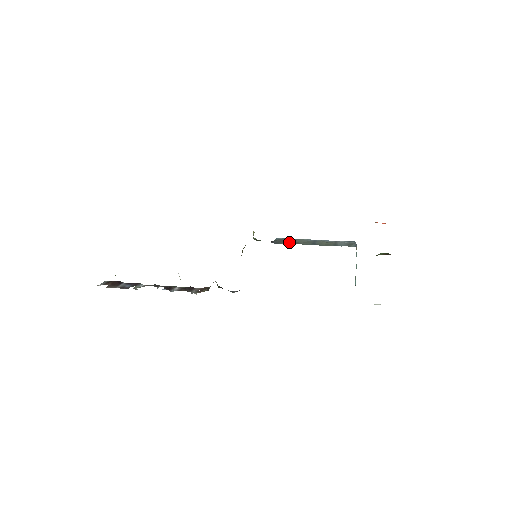
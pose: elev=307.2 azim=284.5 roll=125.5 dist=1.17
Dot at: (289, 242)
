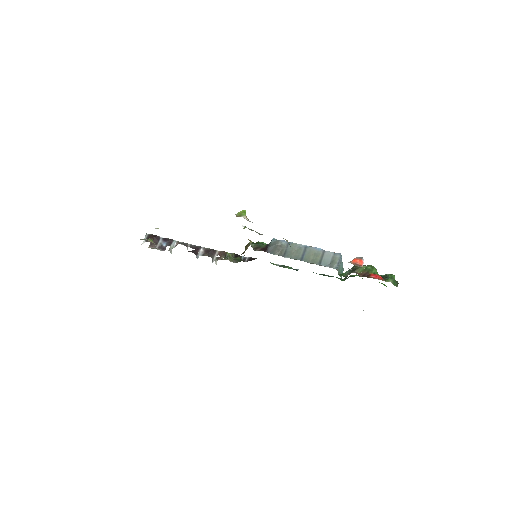
Dot at: (281, 253)
